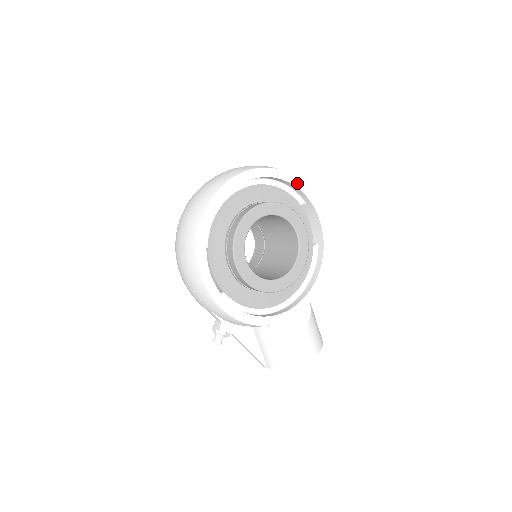
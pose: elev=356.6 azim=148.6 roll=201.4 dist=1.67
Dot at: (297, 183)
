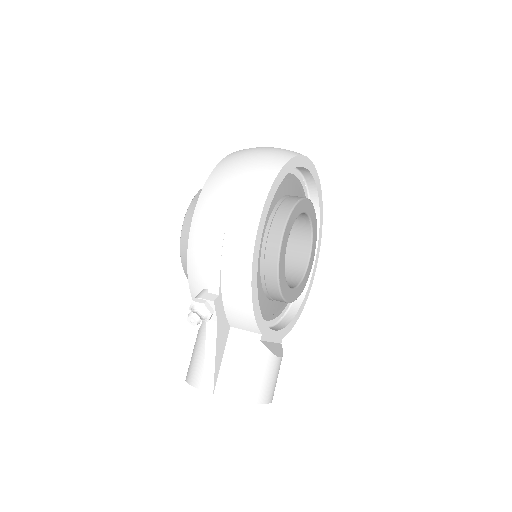
Dot at: (321, 215)
